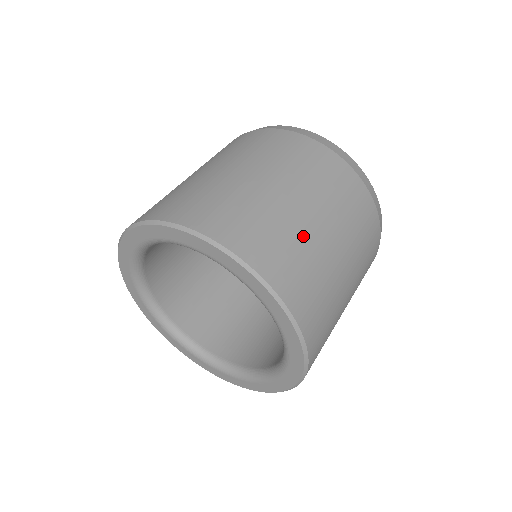
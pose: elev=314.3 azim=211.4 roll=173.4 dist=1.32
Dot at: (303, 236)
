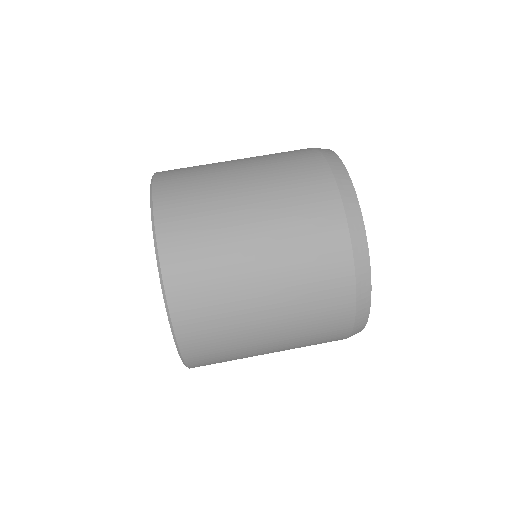
Dot at: (238, 314)
